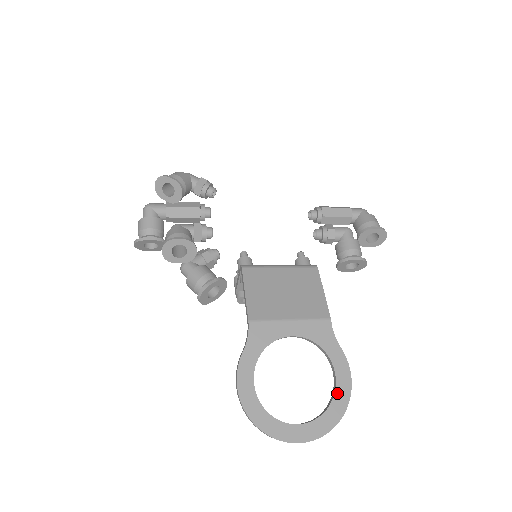
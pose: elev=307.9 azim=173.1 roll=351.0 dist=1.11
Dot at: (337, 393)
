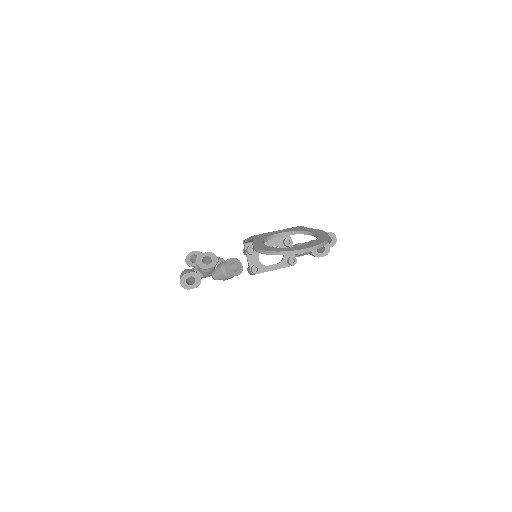
Dot at: (319, 236)
